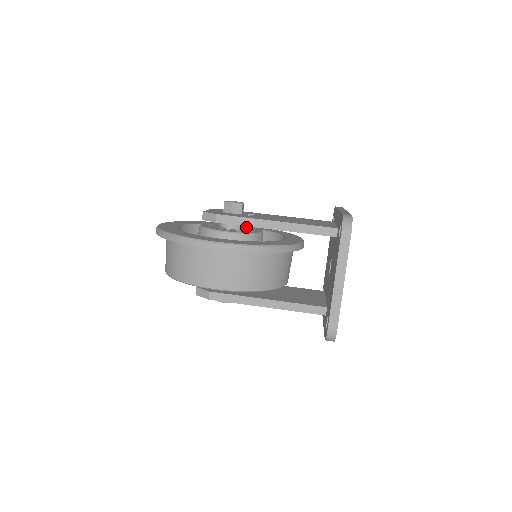
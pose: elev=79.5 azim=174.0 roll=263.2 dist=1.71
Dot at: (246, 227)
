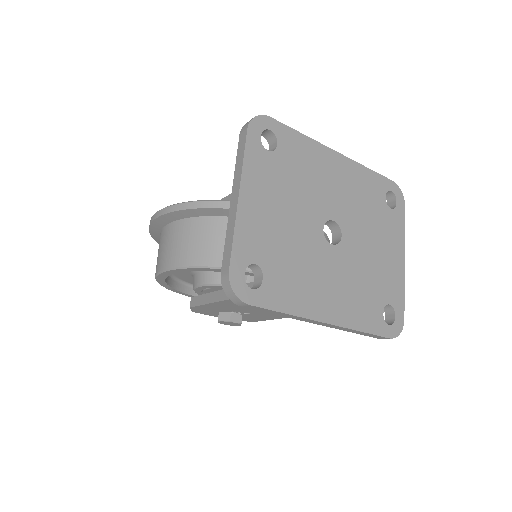
Dot at: occluded
